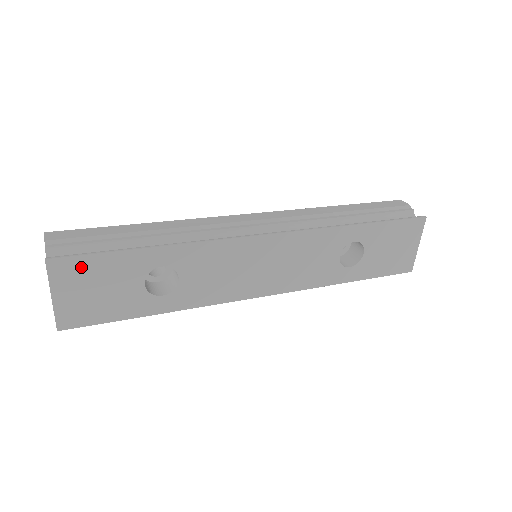
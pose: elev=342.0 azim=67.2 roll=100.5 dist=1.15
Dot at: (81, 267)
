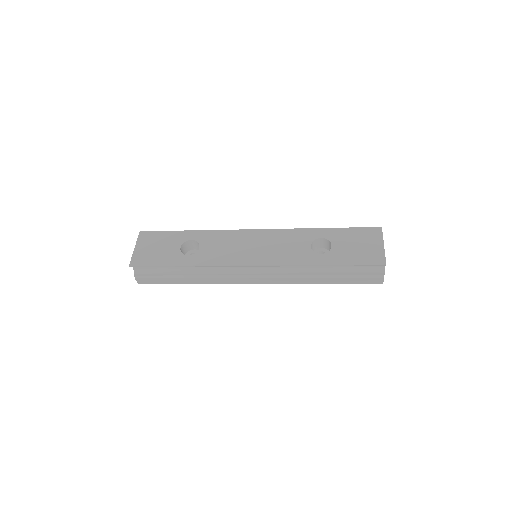
Dot at: (153, 236)
